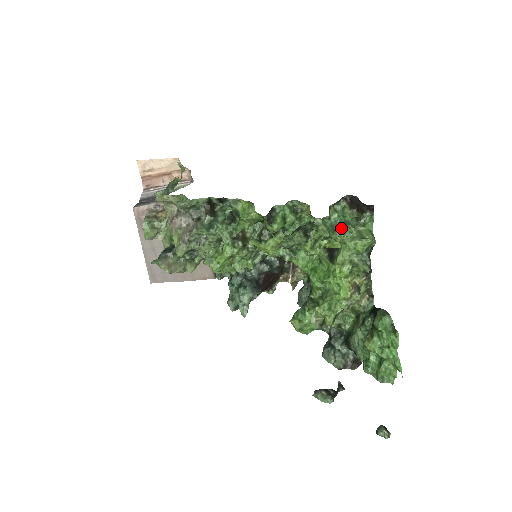
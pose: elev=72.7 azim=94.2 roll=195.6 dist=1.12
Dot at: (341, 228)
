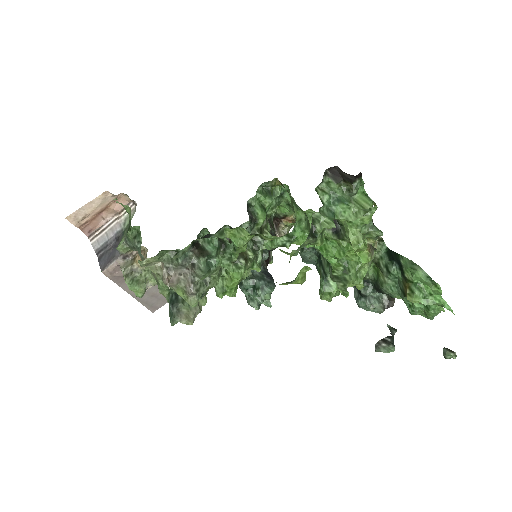
Dot at: (338, 207)
